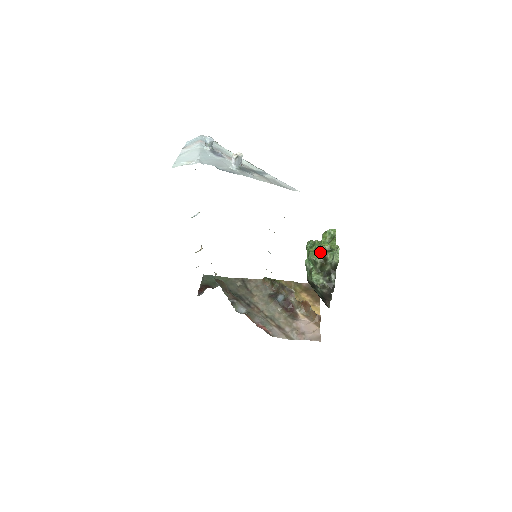
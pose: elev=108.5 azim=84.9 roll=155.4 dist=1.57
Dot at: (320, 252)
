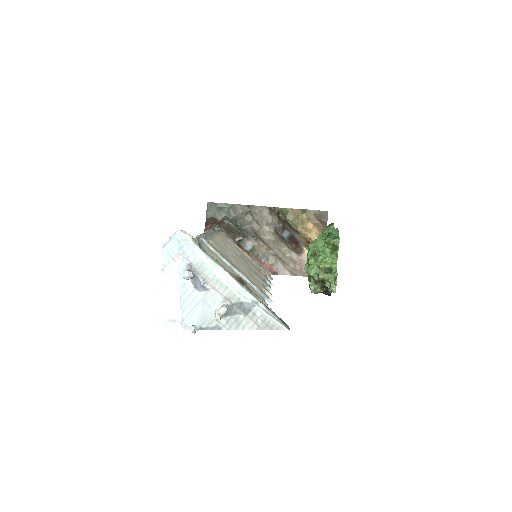
Dot at: (319, 276)
